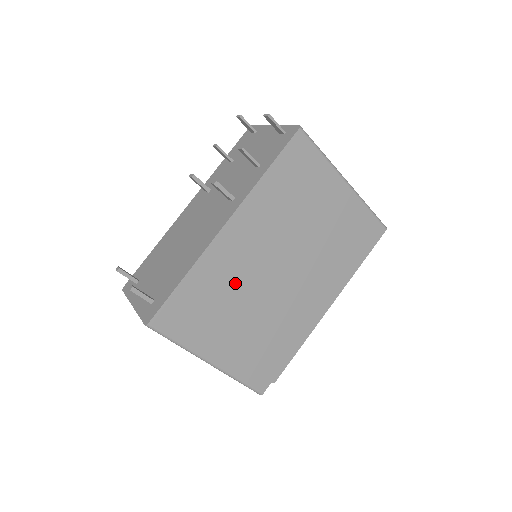
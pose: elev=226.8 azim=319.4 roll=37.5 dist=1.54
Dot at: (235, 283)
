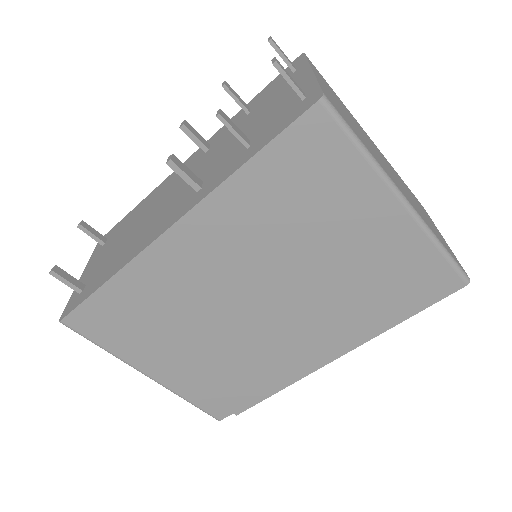
Dot at: (183, 303)
